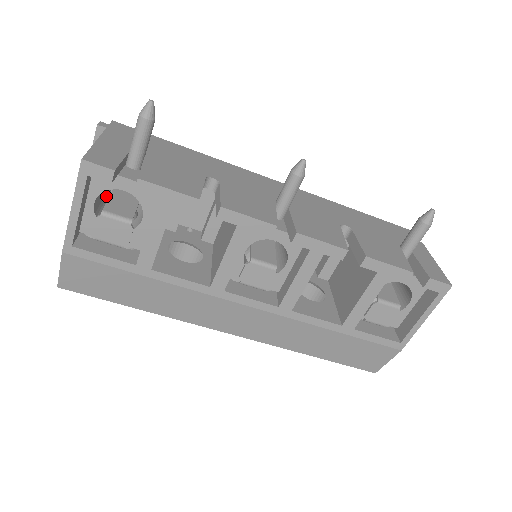
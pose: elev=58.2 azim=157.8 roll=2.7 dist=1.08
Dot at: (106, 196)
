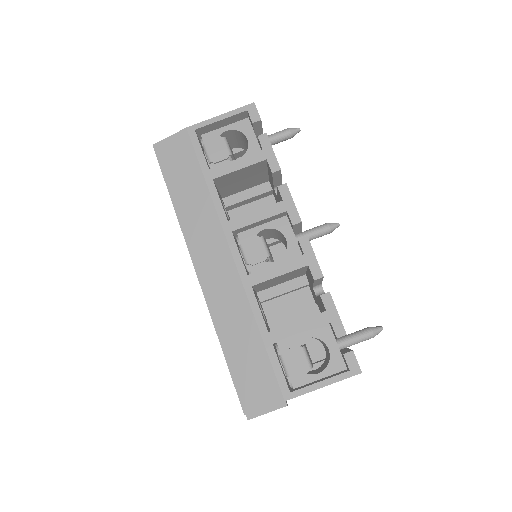
Dot at: occluded
